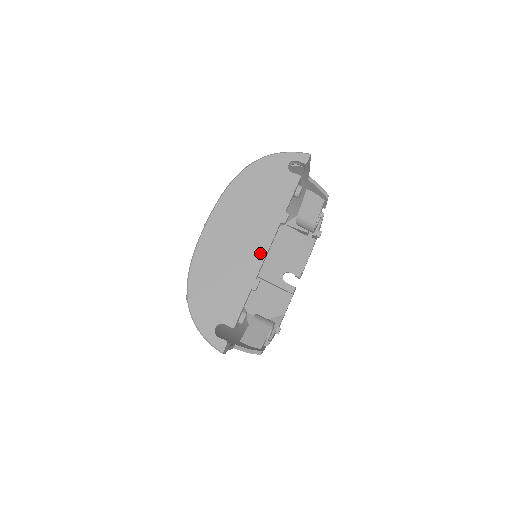
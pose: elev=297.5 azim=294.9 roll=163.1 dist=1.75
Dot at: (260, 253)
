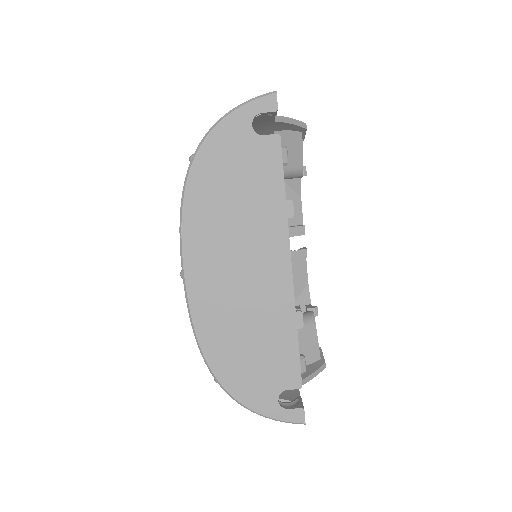
Dot at: (282, 276)
